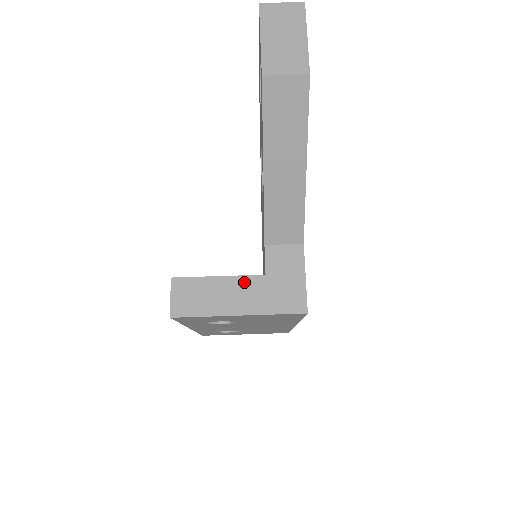
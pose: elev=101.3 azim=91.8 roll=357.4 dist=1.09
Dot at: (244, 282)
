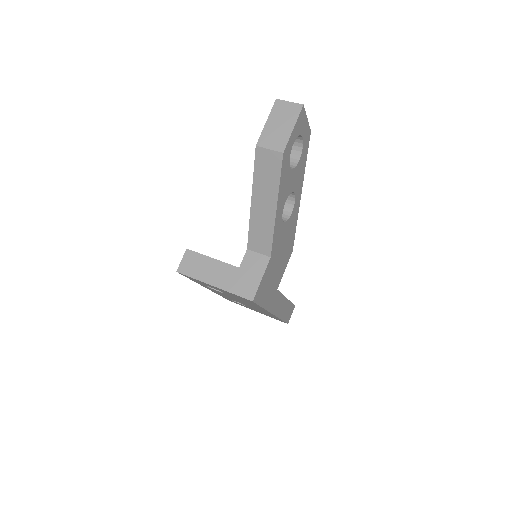
Dot at: (225, 267)
